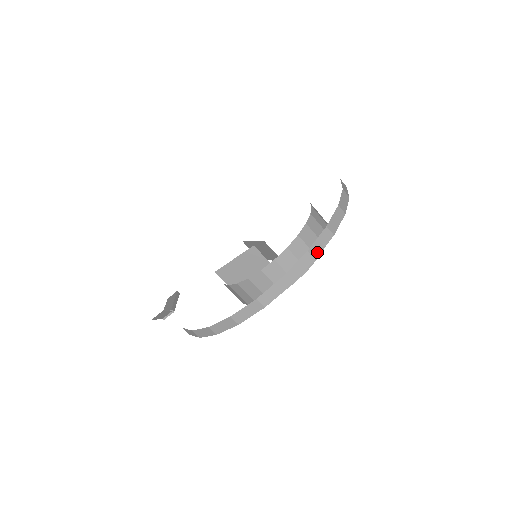
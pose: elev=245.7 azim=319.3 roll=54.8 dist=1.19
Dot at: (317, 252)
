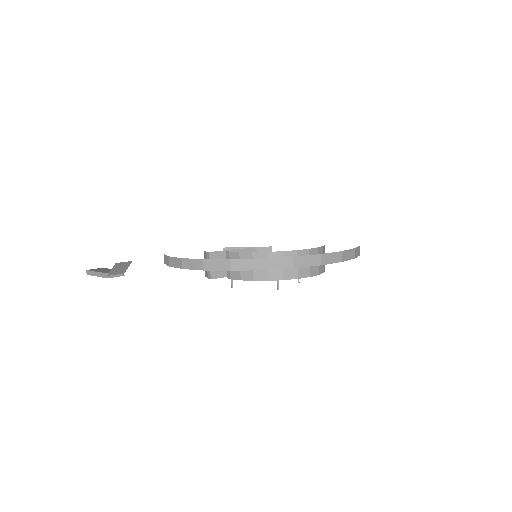
Dot at: occluded
